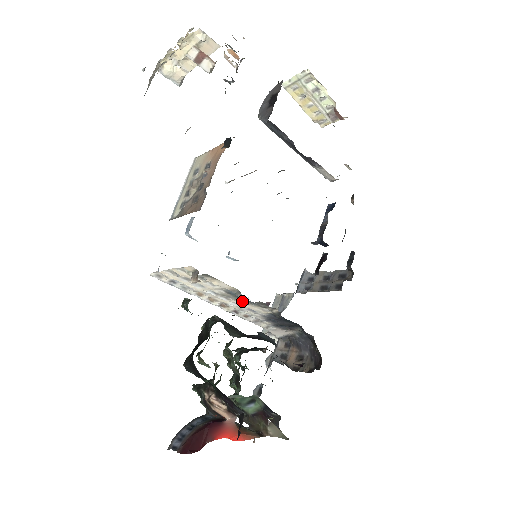
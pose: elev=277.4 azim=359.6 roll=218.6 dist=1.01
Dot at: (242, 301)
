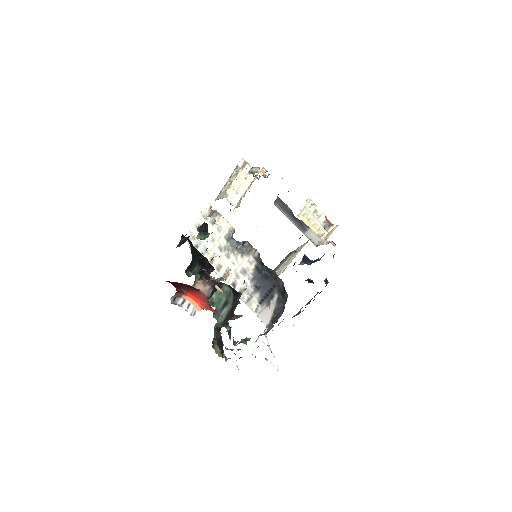
Dot at: (236, 249)
